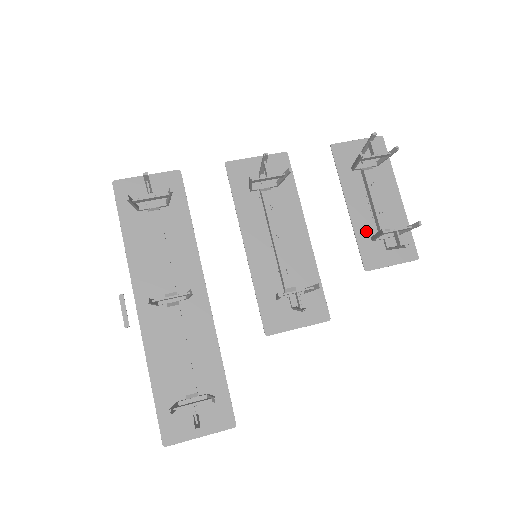
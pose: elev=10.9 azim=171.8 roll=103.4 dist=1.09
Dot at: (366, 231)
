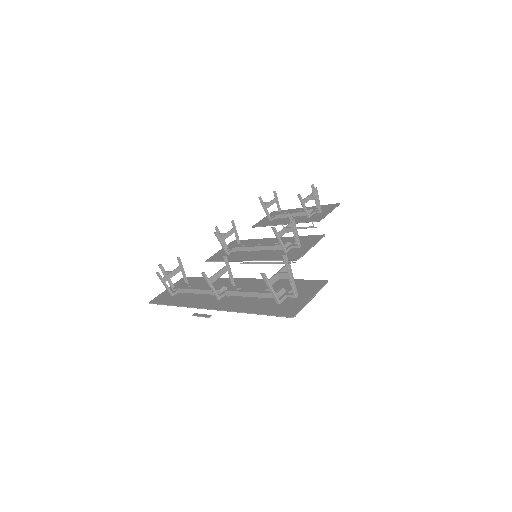
Dot at: (302, 219)
